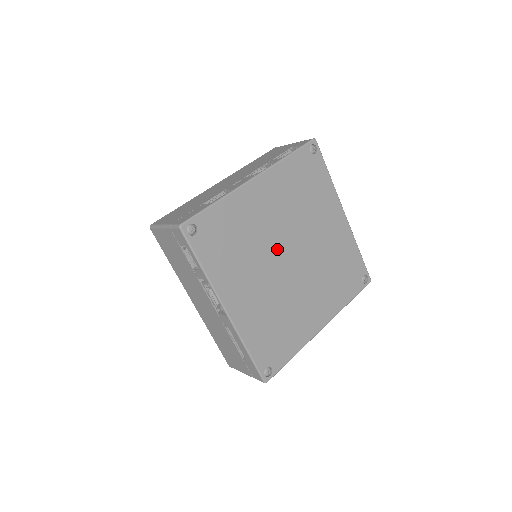
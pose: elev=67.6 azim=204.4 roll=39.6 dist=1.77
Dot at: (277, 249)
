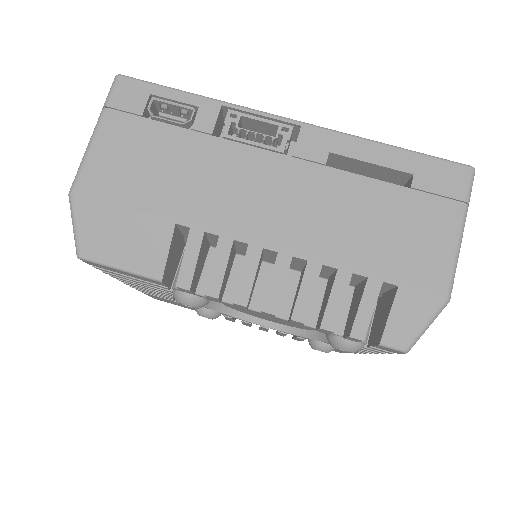
Dot at: occluded
